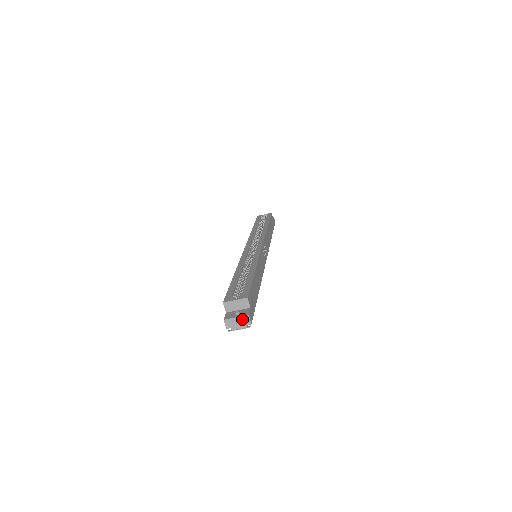
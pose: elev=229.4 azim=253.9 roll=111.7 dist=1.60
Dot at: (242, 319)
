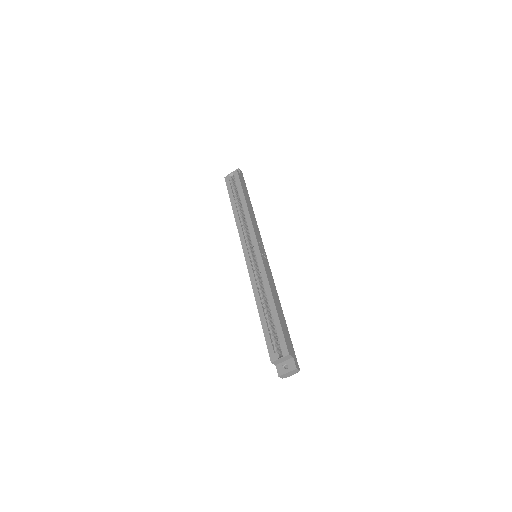
Dot at: (292, 372)
